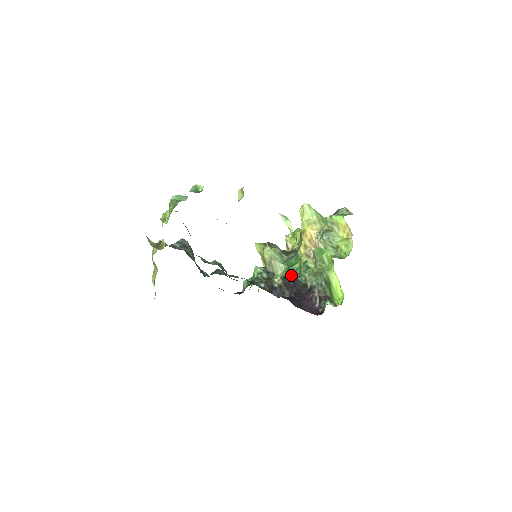
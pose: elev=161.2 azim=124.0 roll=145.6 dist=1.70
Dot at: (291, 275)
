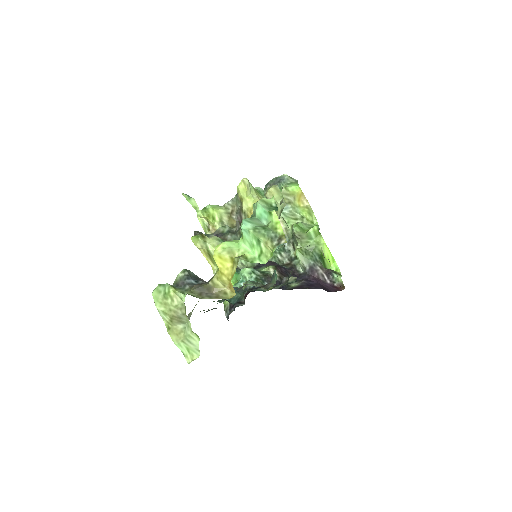
Dot at: (270, 261)
